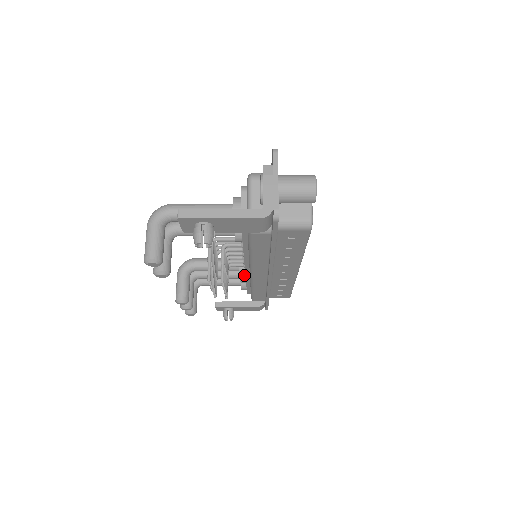
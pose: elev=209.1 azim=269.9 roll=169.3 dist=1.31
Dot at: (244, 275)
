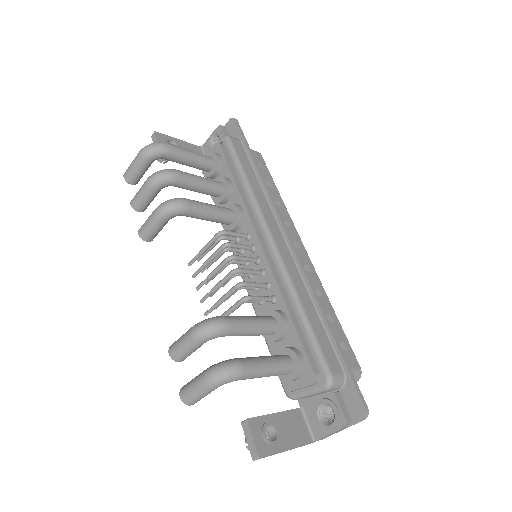
Dot at: occluded
